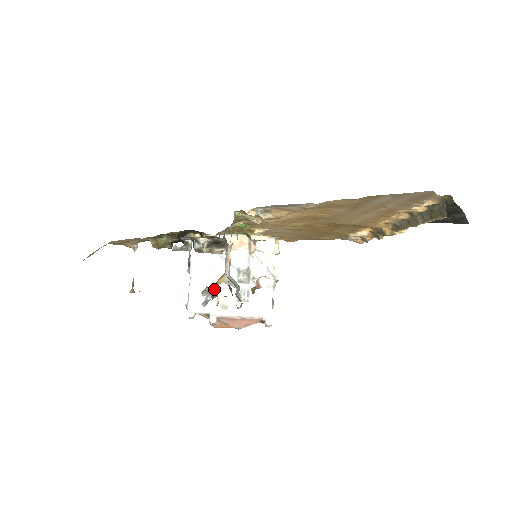
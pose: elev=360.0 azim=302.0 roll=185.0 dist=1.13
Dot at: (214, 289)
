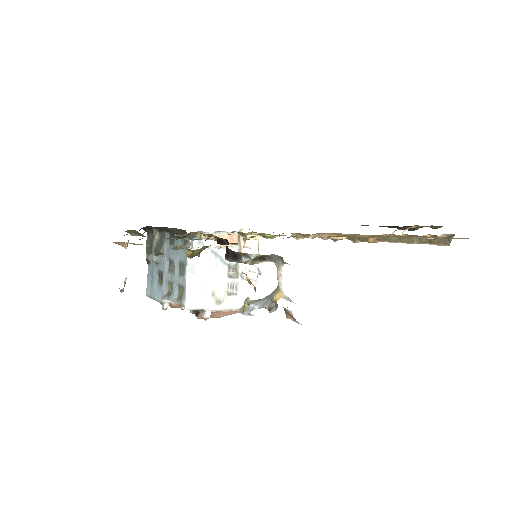
Dot at: (270, 303)
